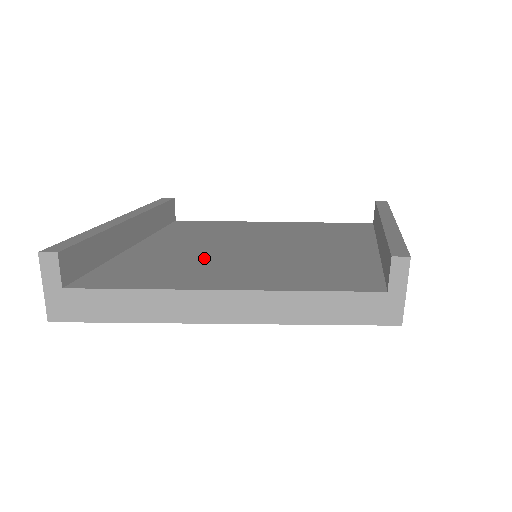
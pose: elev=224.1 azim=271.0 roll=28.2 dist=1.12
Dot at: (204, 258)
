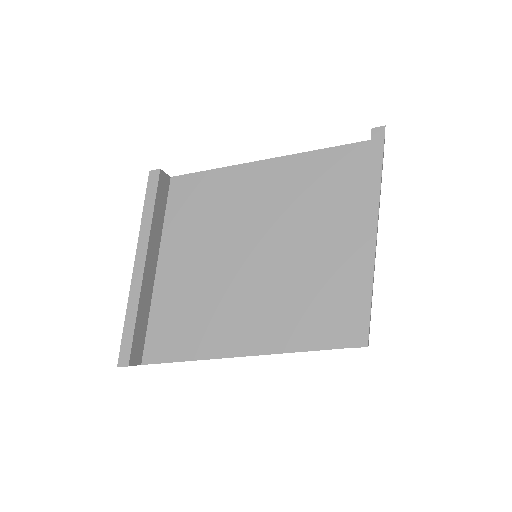
Dot at: (216, 291)
